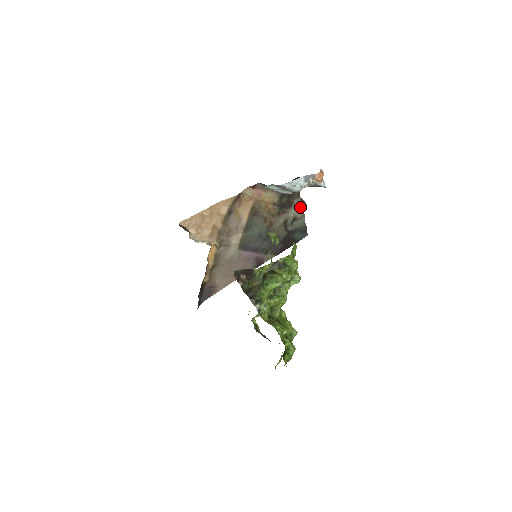
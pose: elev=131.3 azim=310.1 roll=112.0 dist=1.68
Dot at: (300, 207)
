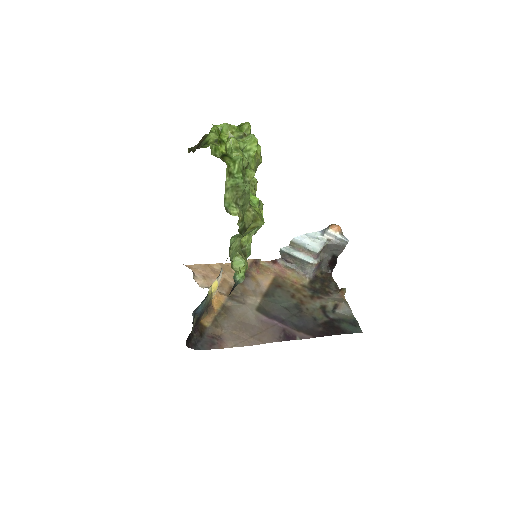
Dot at: (341, 297)
